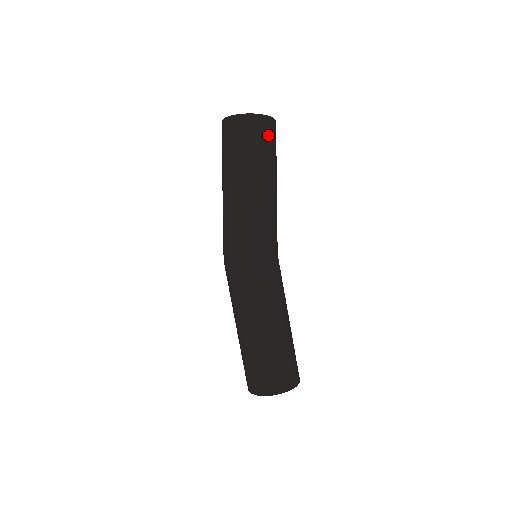
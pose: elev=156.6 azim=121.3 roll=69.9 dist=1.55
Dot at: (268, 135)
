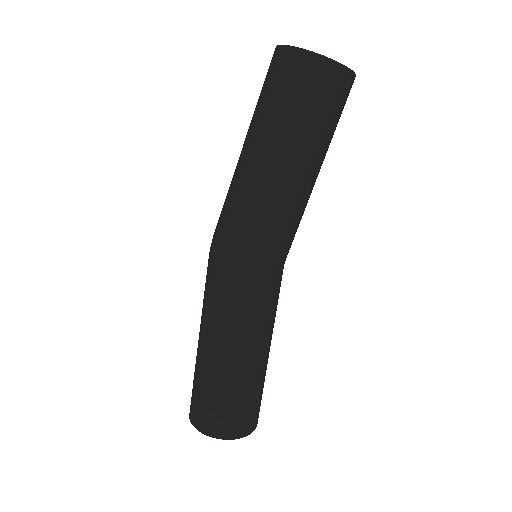
Dot at: (315, 89)
